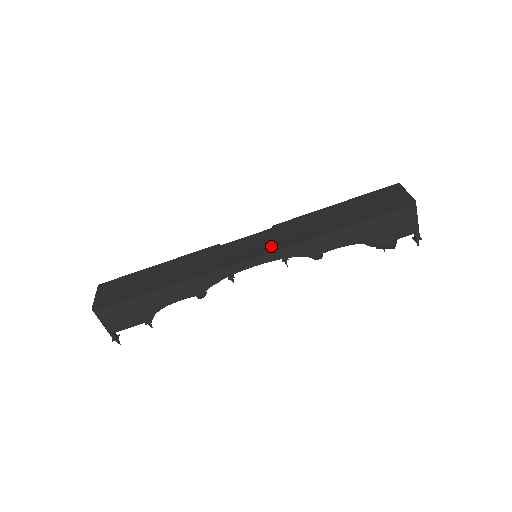
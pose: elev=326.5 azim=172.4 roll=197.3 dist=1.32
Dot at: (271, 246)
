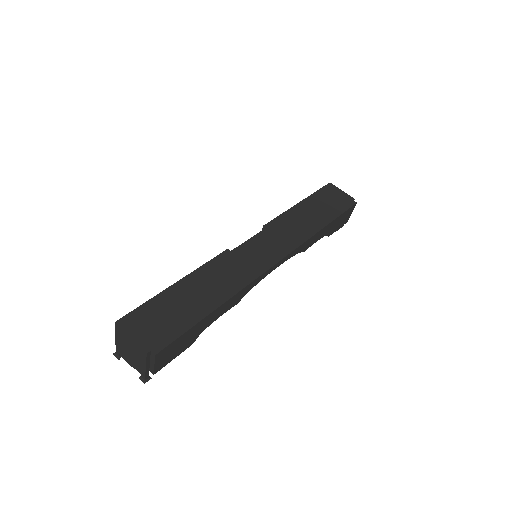
Dot at: (285, 247)
